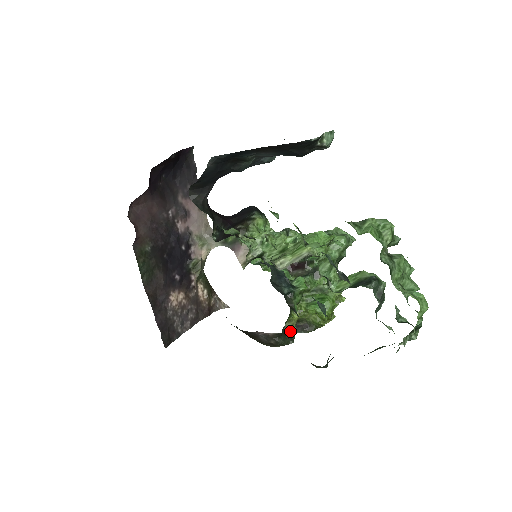
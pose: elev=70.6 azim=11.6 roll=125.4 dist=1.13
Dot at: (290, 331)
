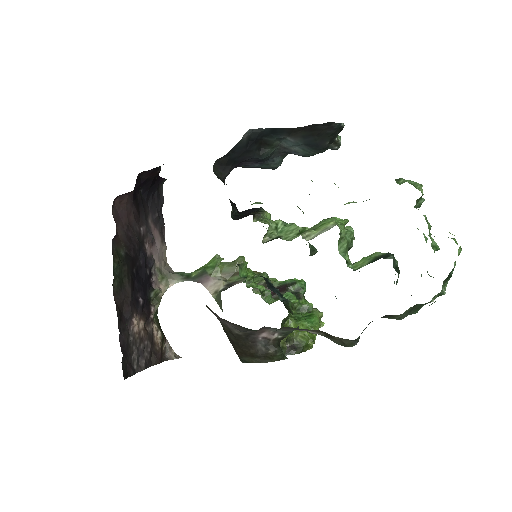
Dot at: (282, 347)
